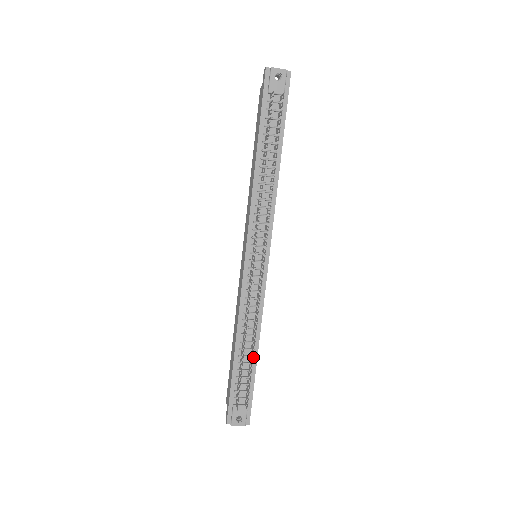
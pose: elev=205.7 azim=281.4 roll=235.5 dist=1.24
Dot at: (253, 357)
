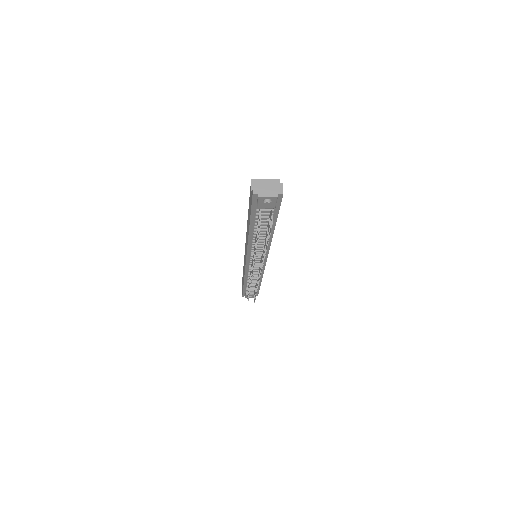
Dot at: (256, 294)
